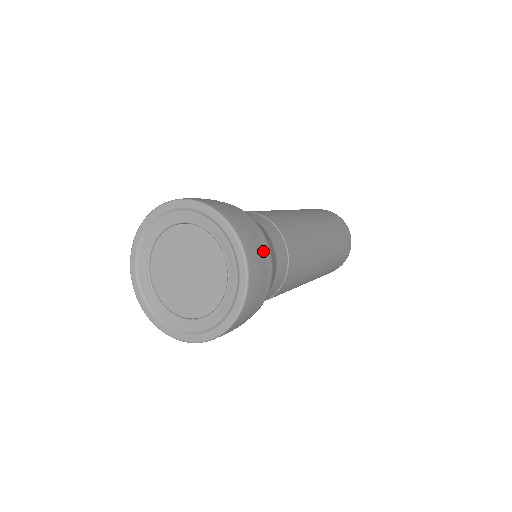
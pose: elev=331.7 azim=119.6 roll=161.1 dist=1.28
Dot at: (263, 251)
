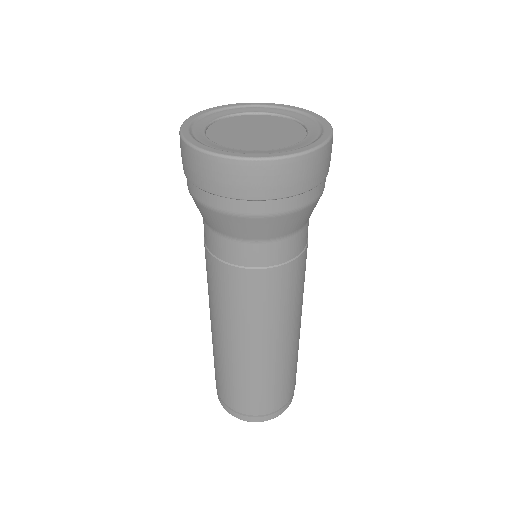
Dot at: occluded
